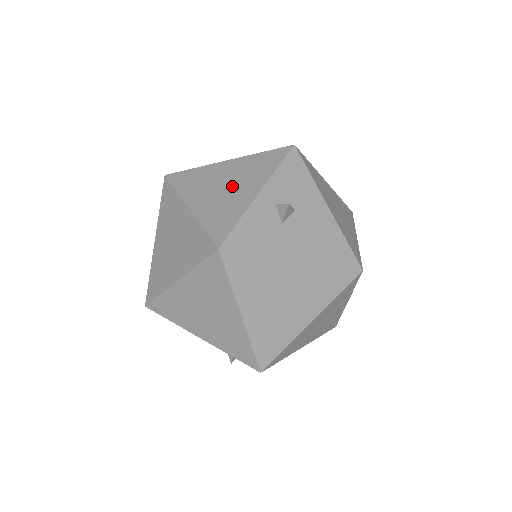
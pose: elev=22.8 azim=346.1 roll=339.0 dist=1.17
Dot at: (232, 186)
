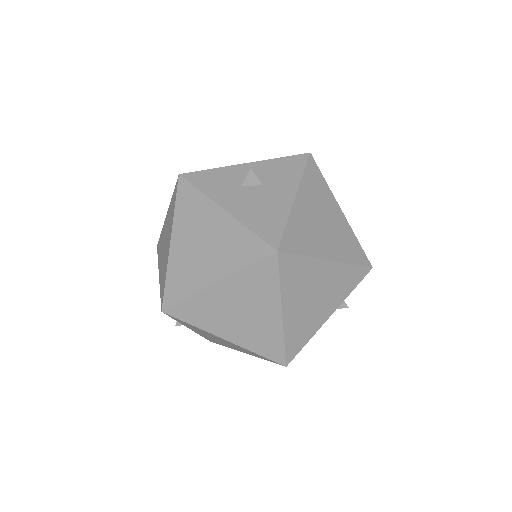
Dot at: occluded
